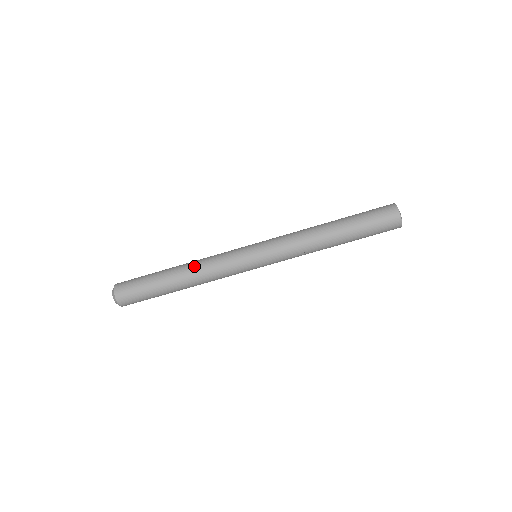
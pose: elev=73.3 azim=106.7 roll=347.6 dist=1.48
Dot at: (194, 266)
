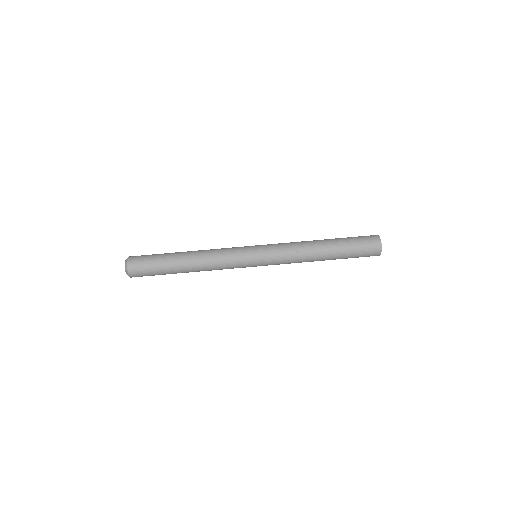
Dot at: (202, 258)
